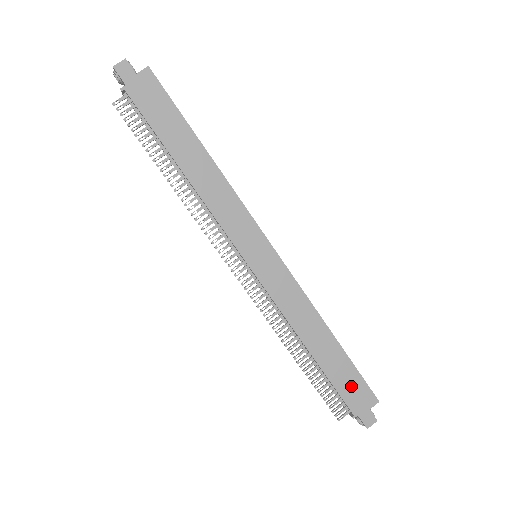
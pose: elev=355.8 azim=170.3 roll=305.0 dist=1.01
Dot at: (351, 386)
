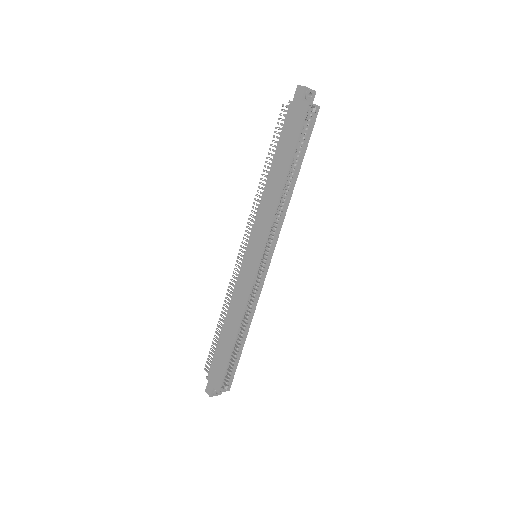
Dot at: (219, 367)
